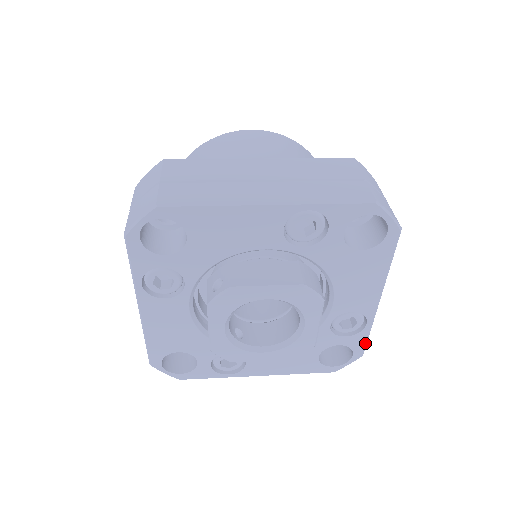
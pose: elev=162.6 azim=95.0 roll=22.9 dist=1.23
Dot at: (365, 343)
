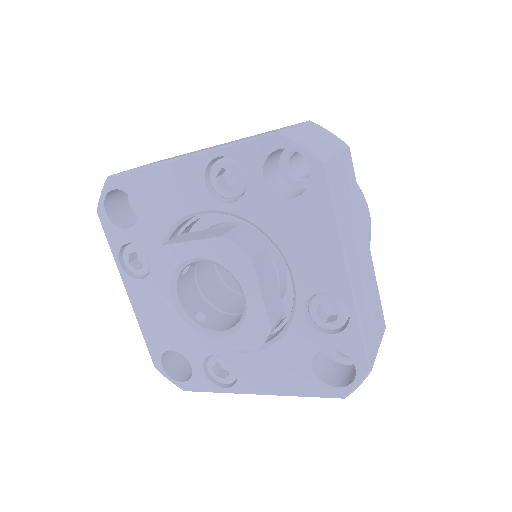
Dot at: (363, 347)
